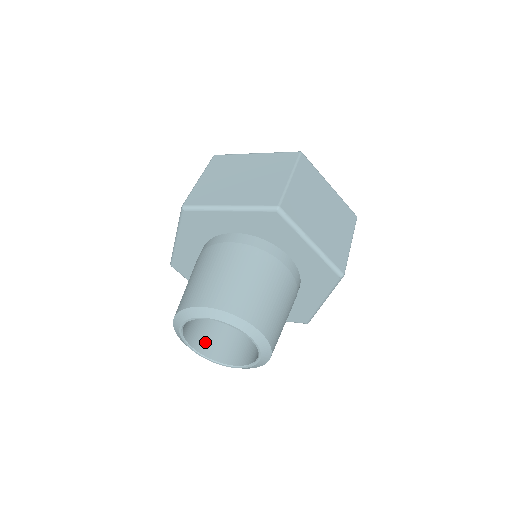
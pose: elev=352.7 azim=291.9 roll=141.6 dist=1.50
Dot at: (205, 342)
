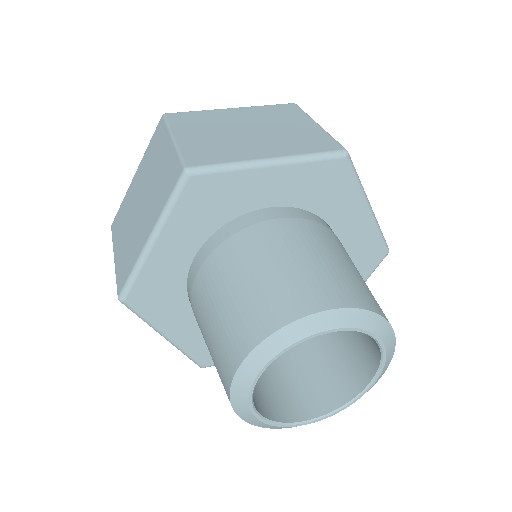
Dot at: (259, 398)
